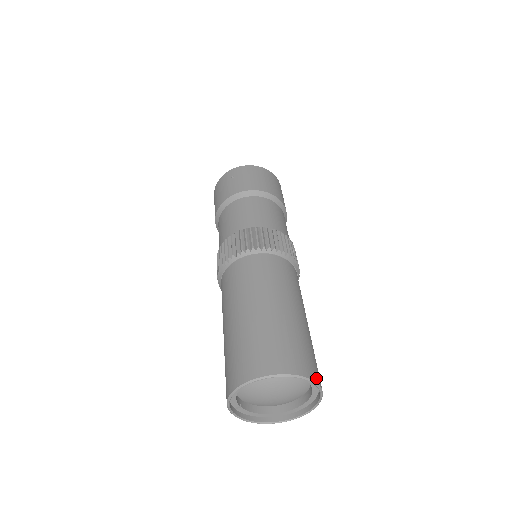
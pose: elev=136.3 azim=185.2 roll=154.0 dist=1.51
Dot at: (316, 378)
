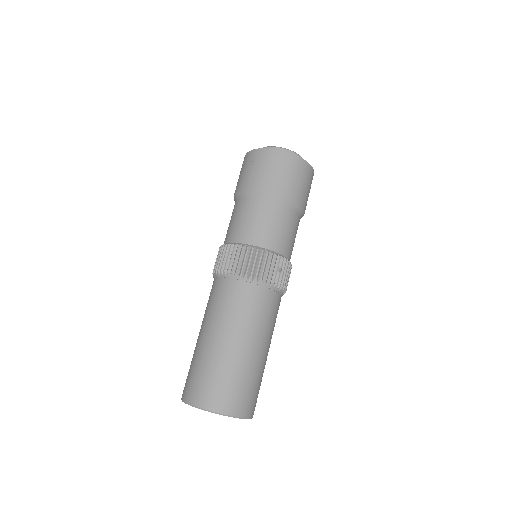
Dot at: (240, 412)
